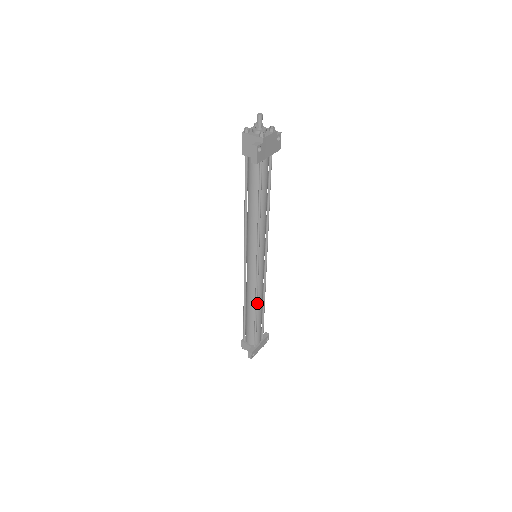
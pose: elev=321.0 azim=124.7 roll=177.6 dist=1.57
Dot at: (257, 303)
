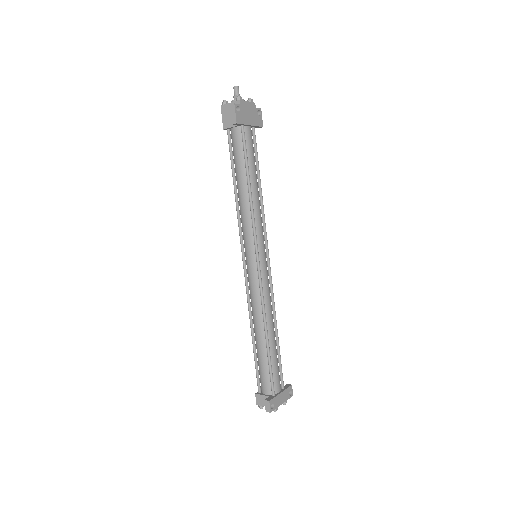
Dot at: (266, 322)
